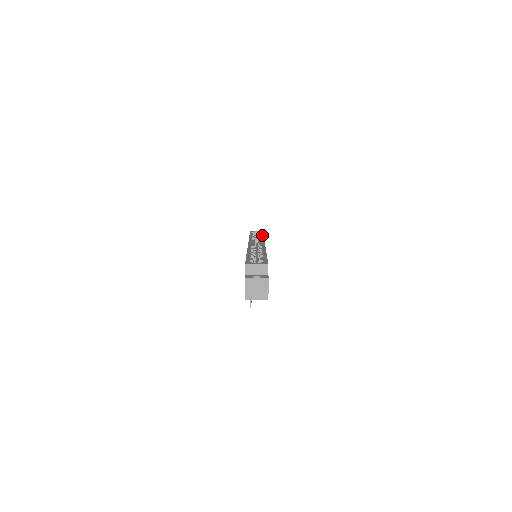
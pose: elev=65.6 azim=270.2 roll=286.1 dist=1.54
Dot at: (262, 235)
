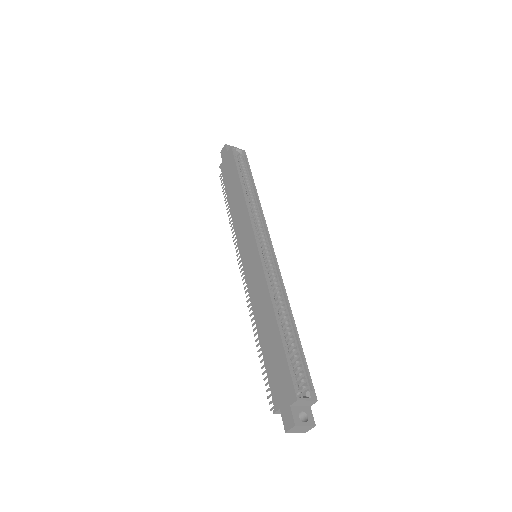
Dot at: (255, 188)
